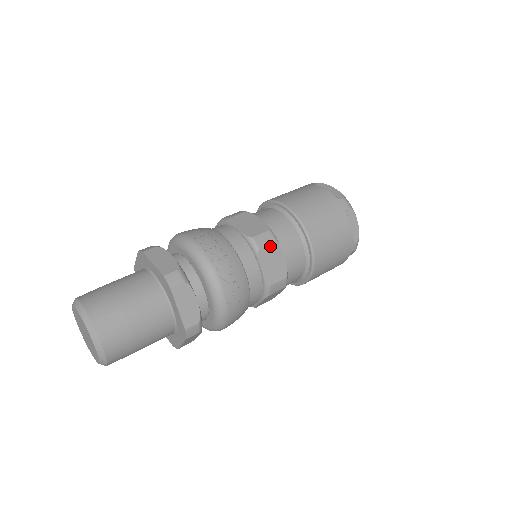
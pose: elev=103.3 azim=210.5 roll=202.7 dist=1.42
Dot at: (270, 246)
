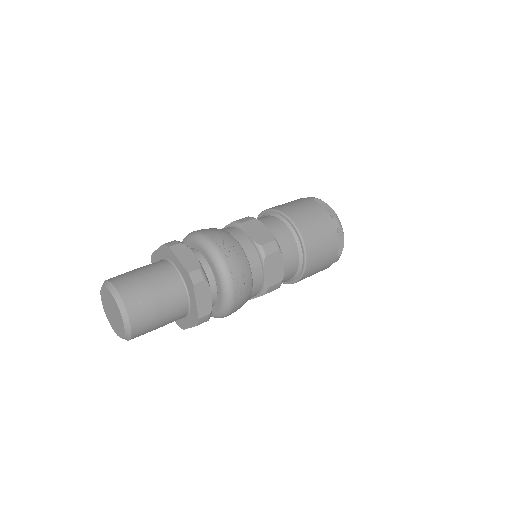
Dot at: (274, 254)
